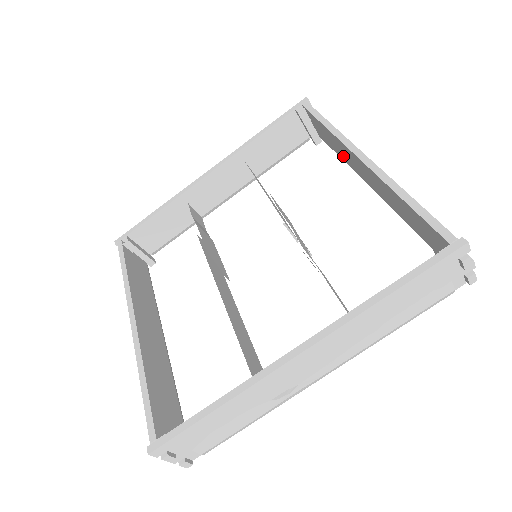
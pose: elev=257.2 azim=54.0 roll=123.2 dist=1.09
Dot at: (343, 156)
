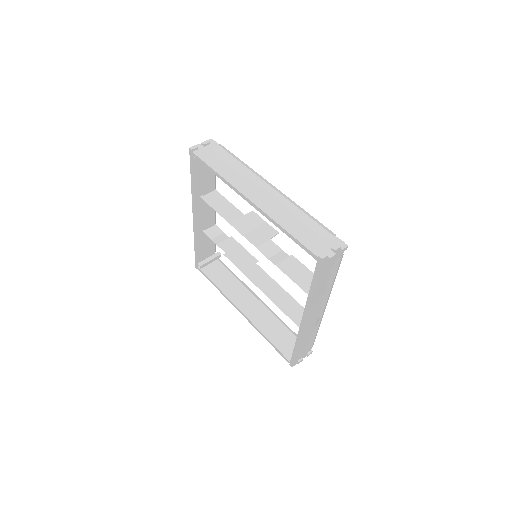
Dot at: occluded
